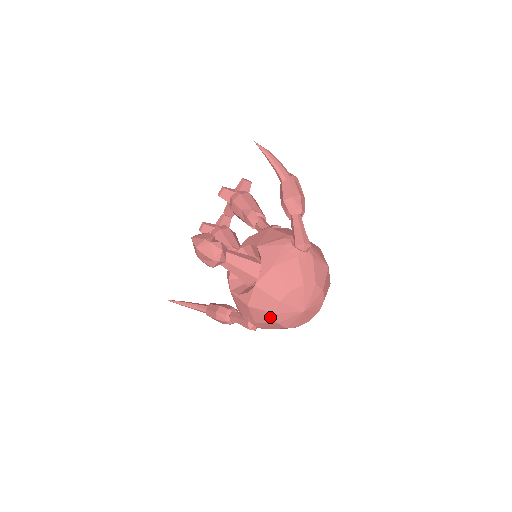
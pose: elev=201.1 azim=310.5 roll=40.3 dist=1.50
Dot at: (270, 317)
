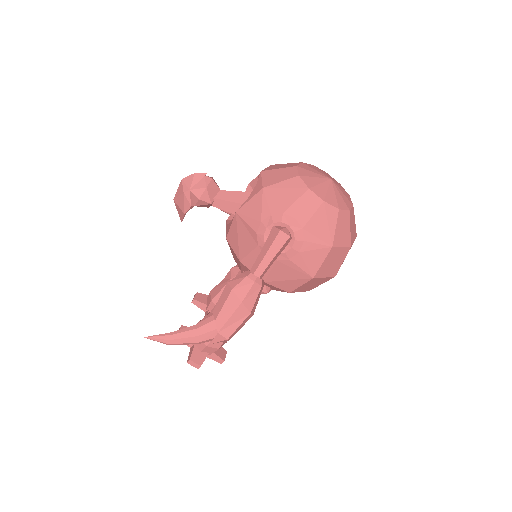
Dot at: (295, 186)
